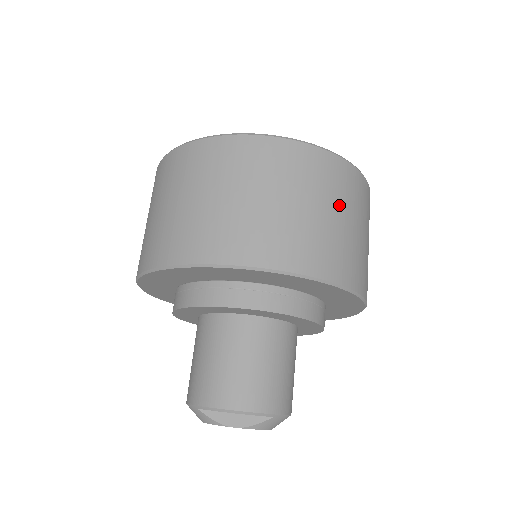
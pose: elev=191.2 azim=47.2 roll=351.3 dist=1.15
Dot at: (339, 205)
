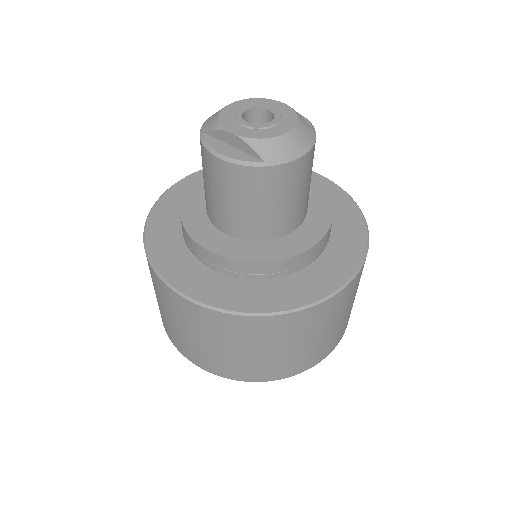
Dot at: occluded
